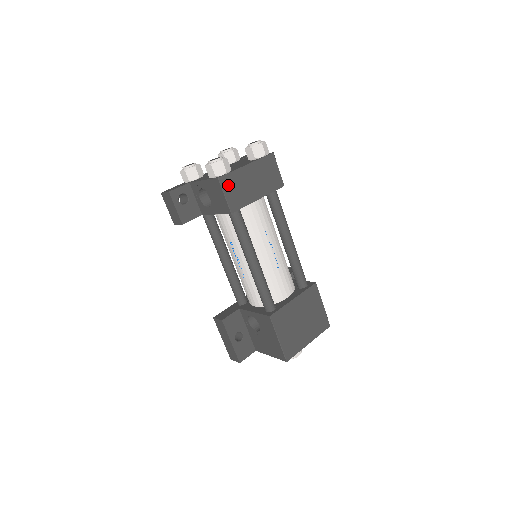
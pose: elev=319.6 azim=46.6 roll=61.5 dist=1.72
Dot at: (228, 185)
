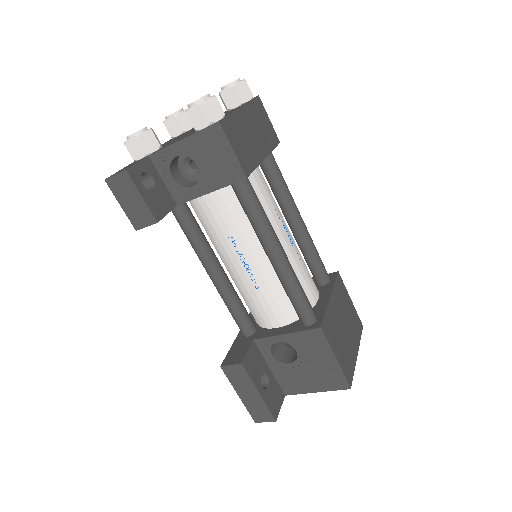
Dot at: (231, 135)
